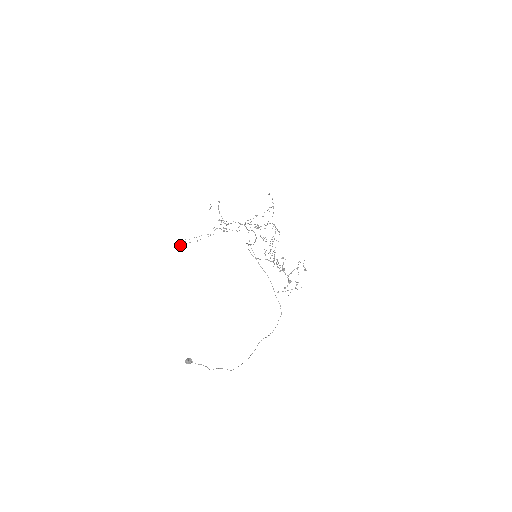
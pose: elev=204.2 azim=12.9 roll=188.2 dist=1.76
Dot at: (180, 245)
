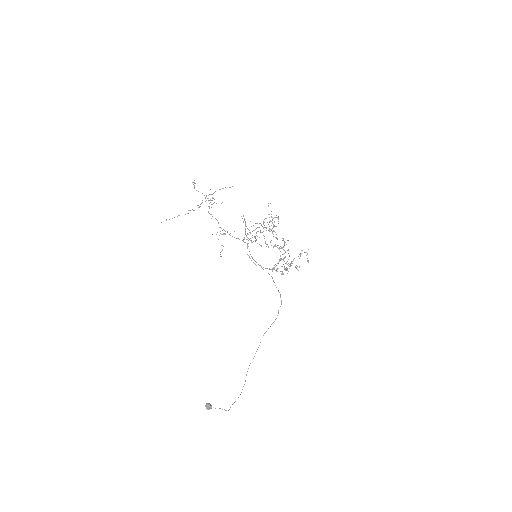
Dot at: occluded
